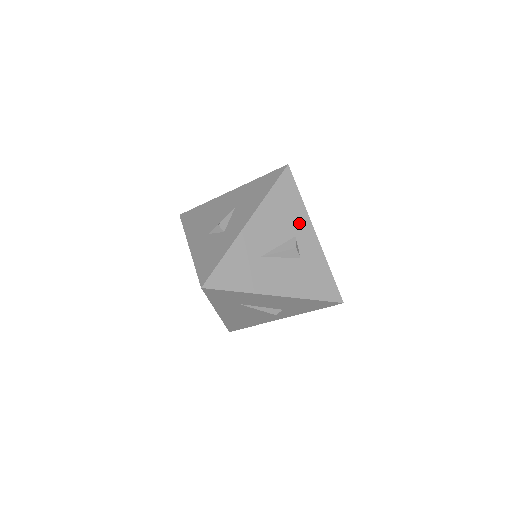
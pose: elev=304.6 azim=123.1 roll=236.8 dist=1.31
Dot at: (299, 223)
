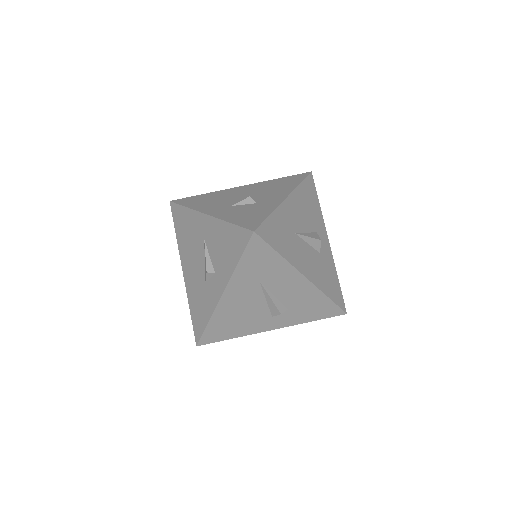
Dot at: (318, 223)
